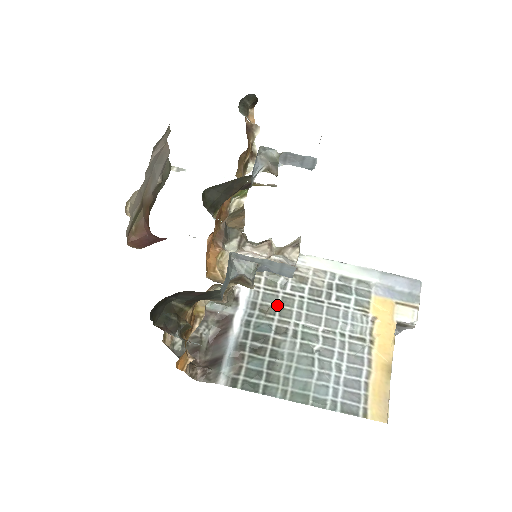
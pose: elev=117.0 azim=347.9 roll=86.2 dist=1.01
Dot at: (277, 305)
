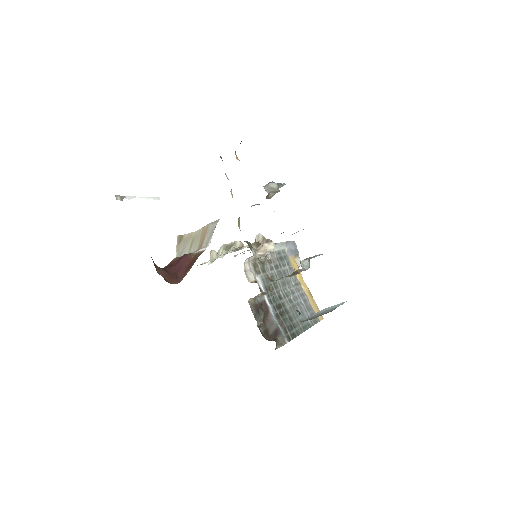
Dot at: (271, 283)
